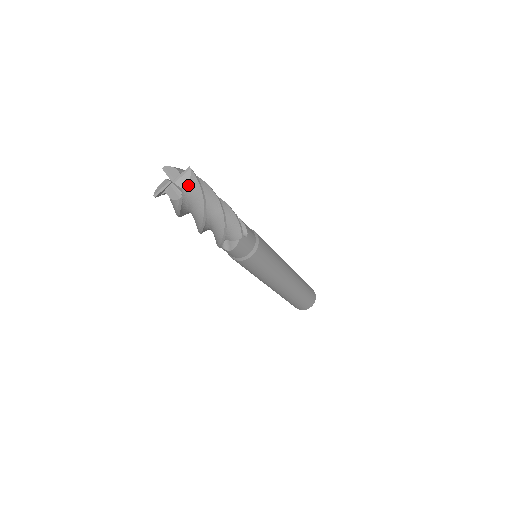
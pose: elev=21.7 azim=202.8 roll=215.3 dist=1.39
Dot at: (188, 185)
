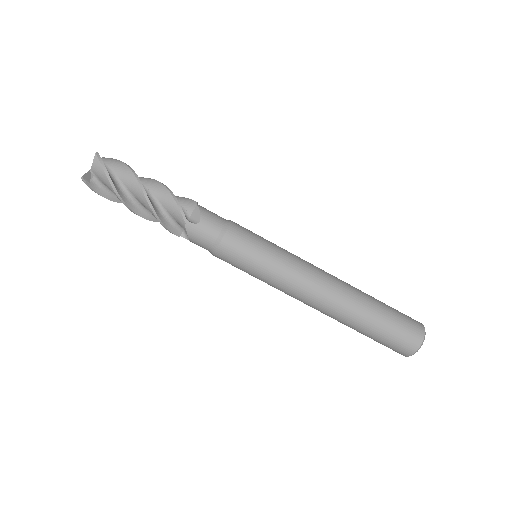
Dot at: (93, 167)
